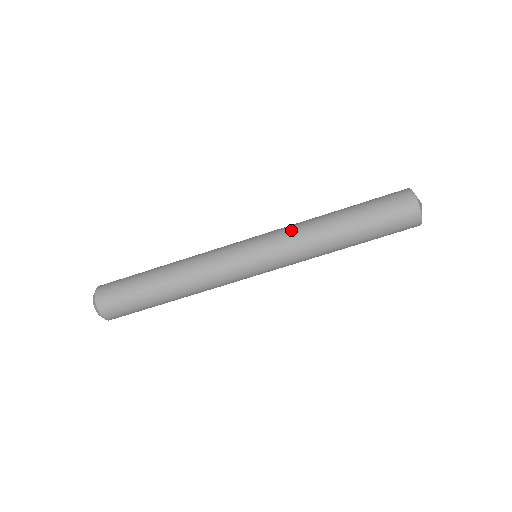
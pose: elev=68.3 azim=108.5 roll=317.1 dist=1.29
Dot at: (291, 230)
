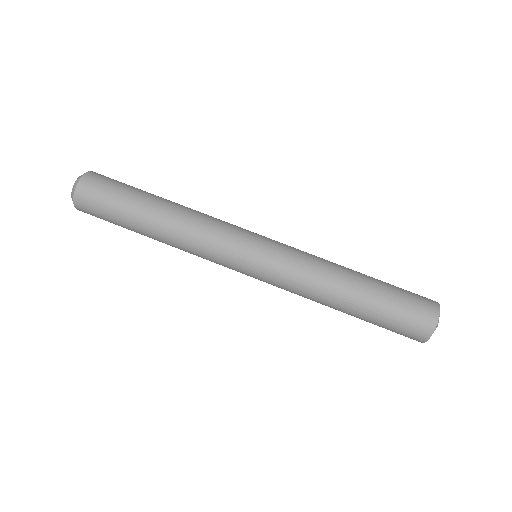
Dot at: (304, 265)
